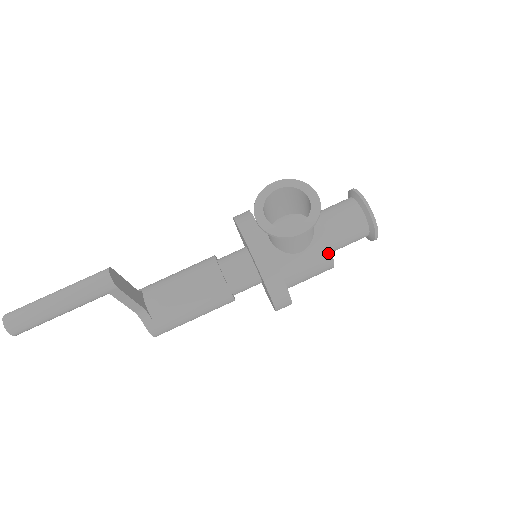
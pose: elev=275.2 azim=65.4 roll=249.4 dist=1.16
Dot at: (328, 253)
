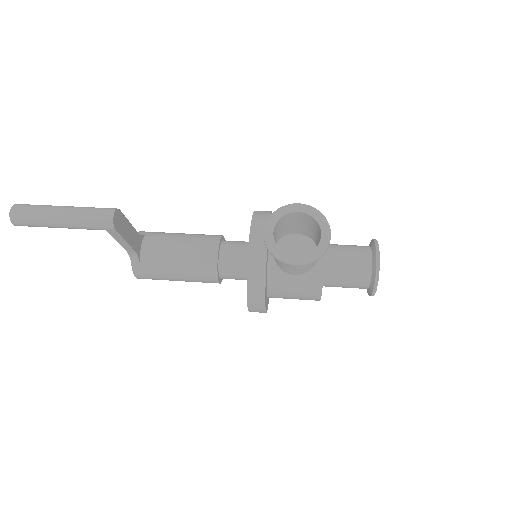
Dot at: (319, 288)
